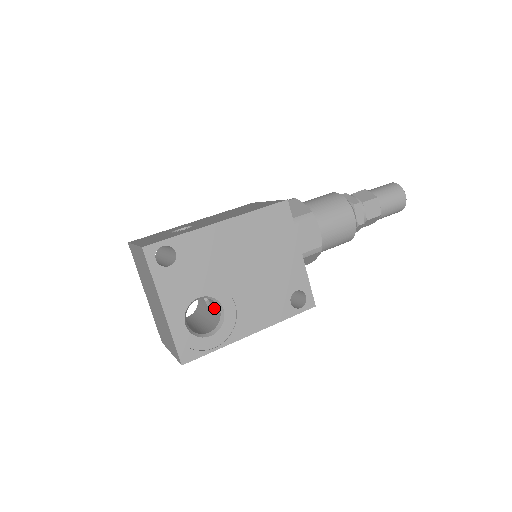
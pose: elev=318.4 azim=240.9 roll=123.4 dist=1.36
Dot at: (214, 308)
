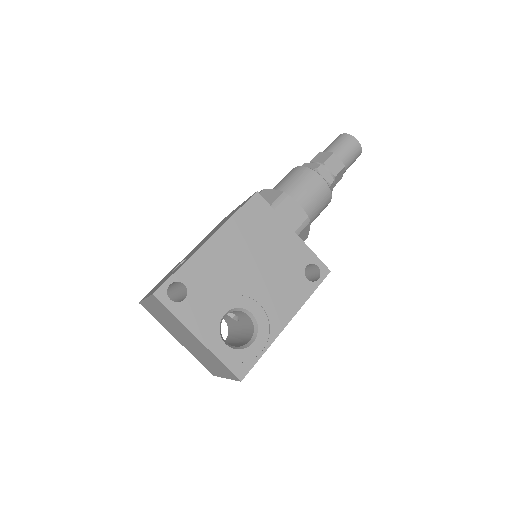
Dot at: (243, 318)
